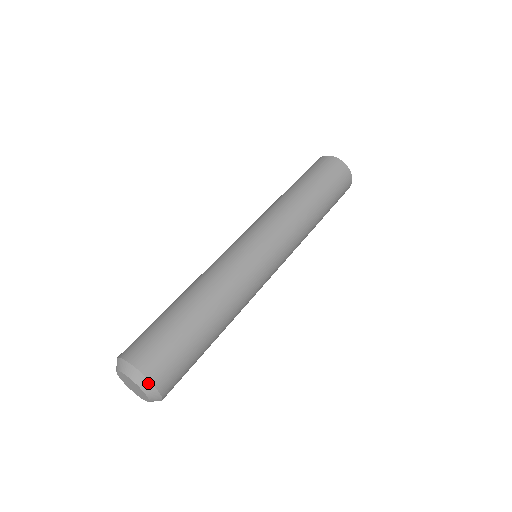
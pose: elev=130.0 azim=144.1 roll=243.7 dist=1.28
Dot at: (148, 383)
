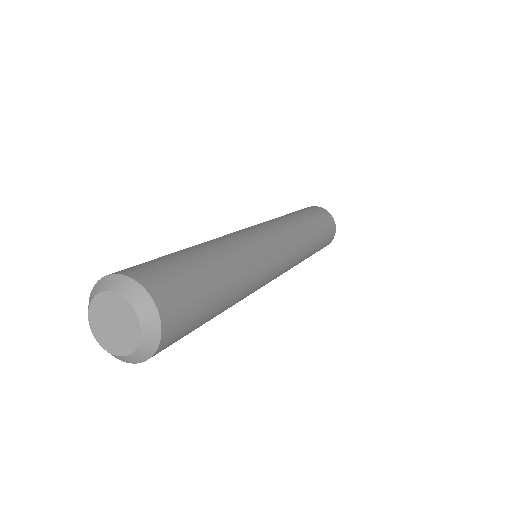
Dot at: (122, 279)
